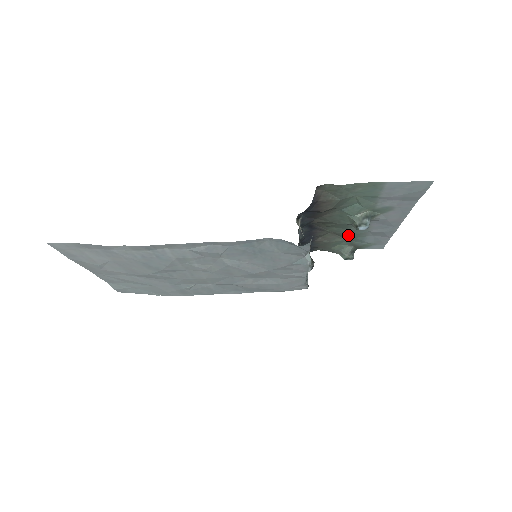
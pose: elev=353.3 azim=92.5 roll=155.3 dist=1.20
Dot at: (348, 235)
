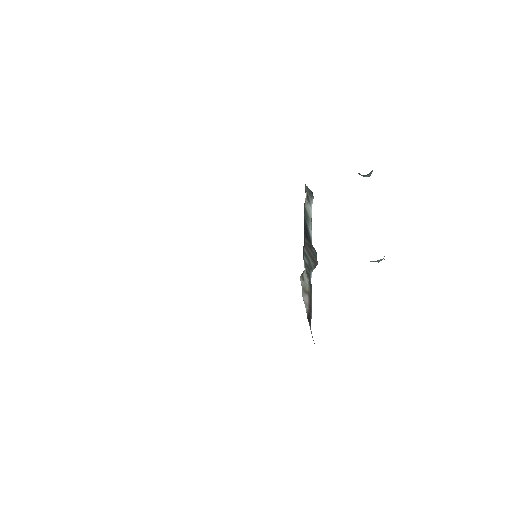
Dot at: occluded
